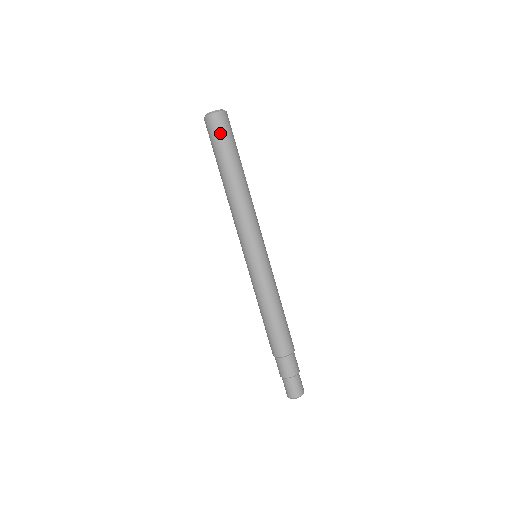
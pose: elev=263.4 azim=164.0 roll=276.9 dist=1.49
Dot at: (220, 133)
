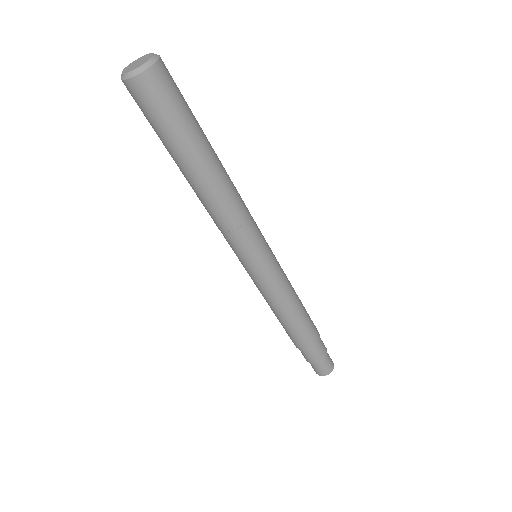
Dot at: (146, 114)
